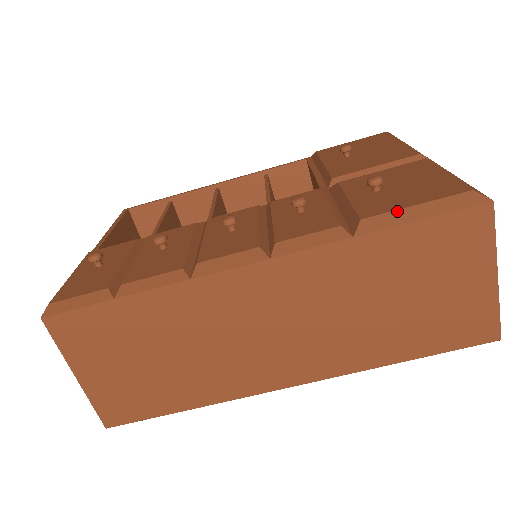
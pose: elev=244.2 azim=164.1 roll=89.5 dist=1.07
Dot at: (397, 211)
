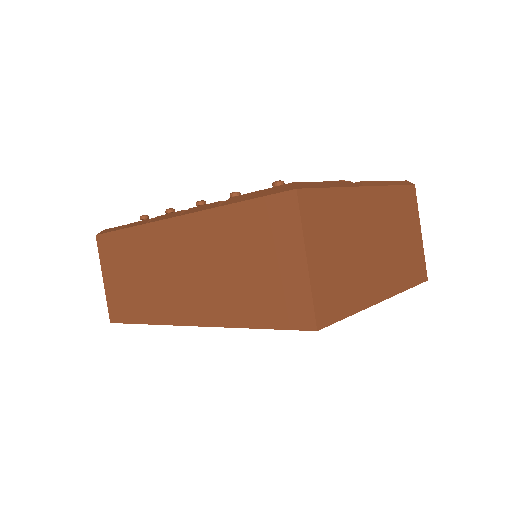
Dot at: (248, 193)
